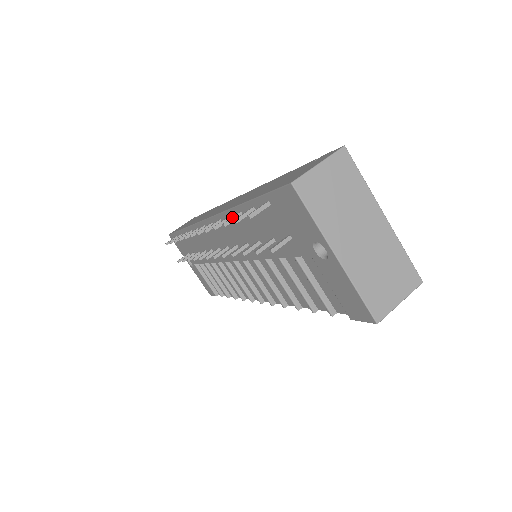
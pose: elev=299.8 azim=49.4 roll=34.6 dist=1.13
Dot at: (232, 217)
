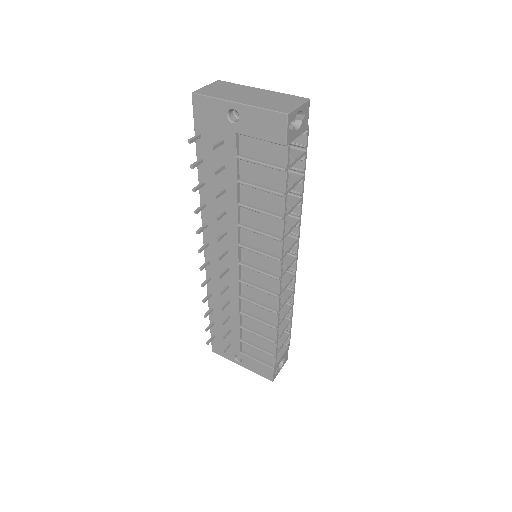
Dot at: (197, 185)
